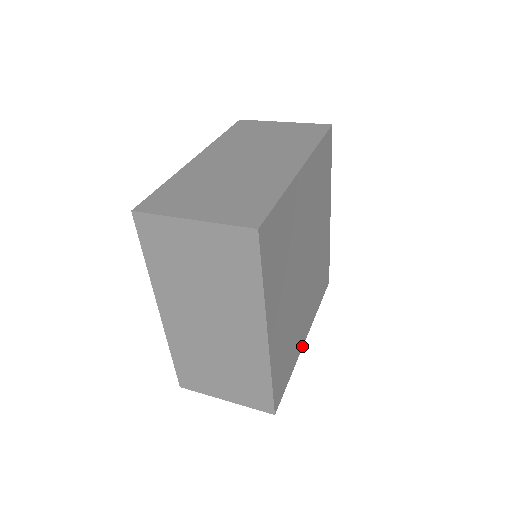
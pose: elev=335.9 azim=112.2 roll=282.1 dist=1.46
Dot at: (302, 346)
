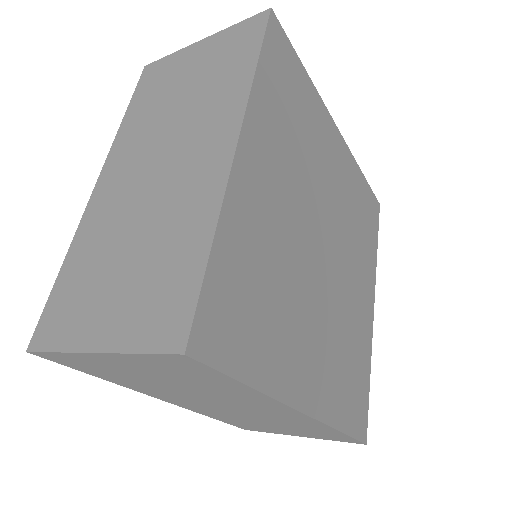
Dot at: (292, 403)
